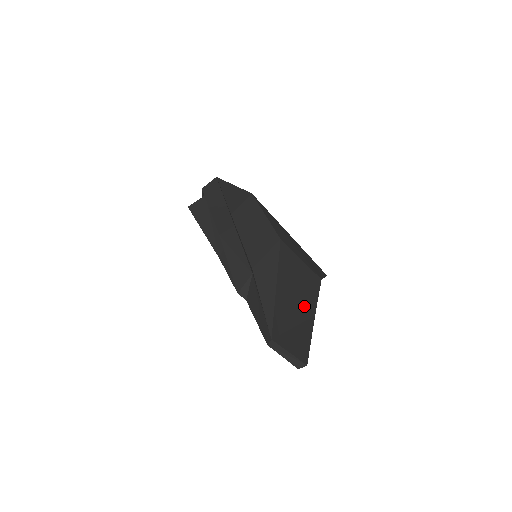
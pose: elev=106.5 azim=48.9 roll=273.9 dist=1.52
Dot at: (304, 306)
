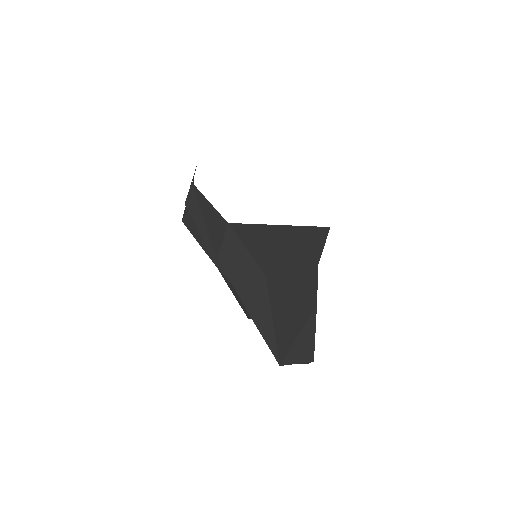
Dot at: (304, 309)
